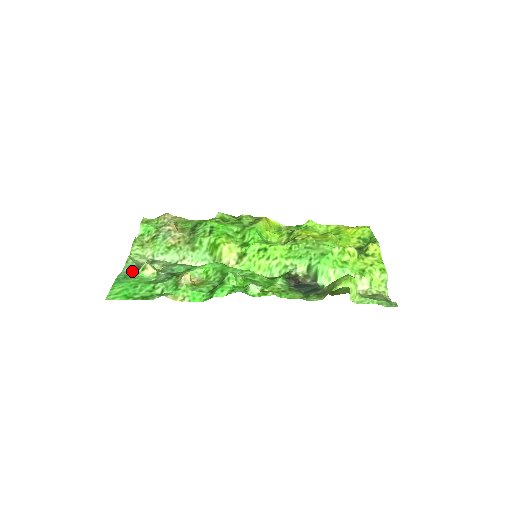
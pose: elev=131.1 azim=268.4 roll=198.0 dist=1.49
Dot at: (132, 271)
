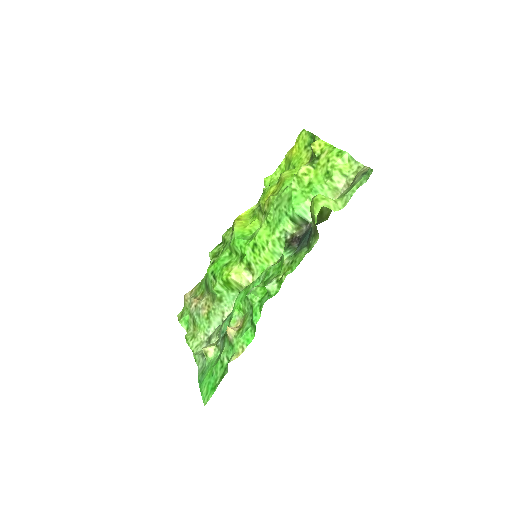
Dot at: (203, 363)
